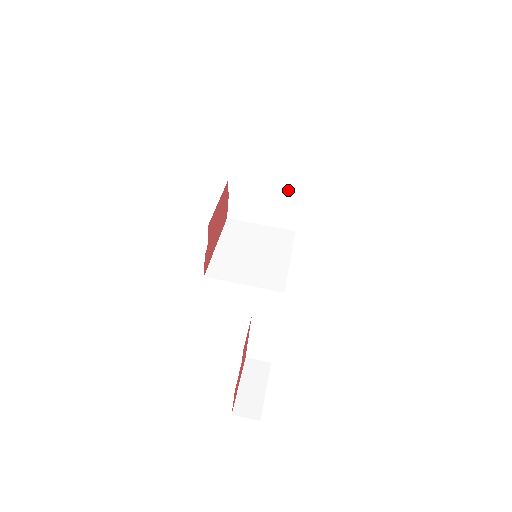
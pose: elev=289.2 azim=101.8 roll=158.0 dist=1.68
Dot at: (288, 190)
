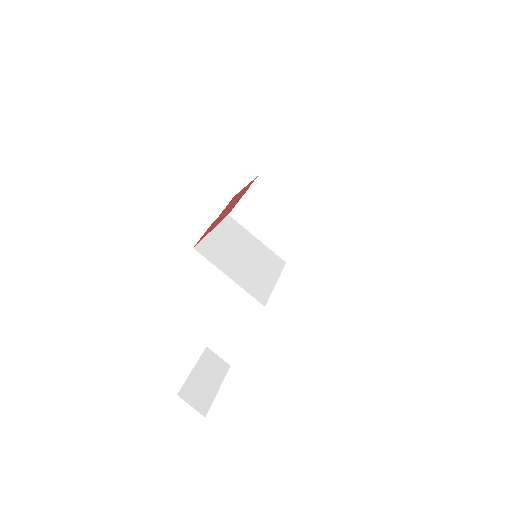
Dot at: (307, 217)
